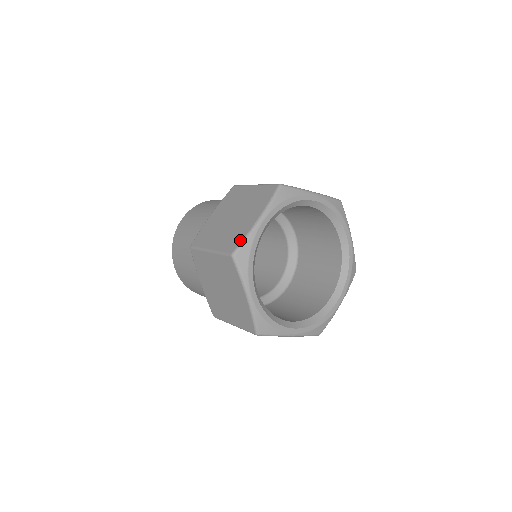
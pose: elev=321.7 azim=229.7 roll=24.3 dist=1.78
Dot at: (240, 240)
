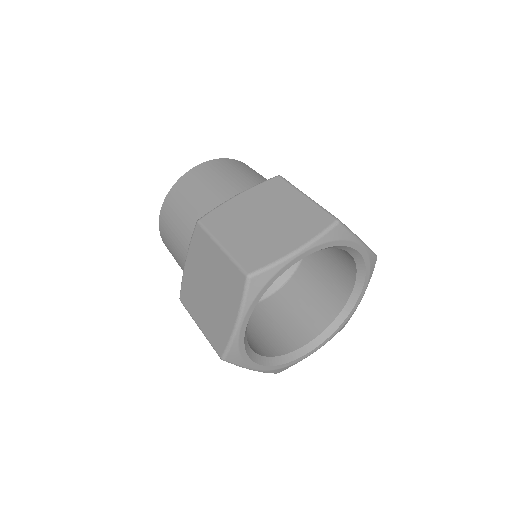
Dot at: (265, 263)
